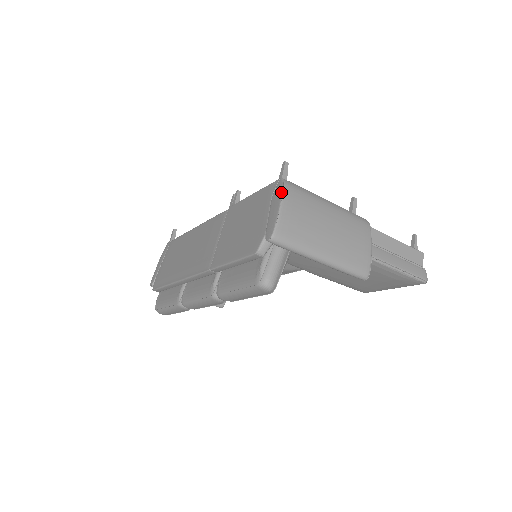
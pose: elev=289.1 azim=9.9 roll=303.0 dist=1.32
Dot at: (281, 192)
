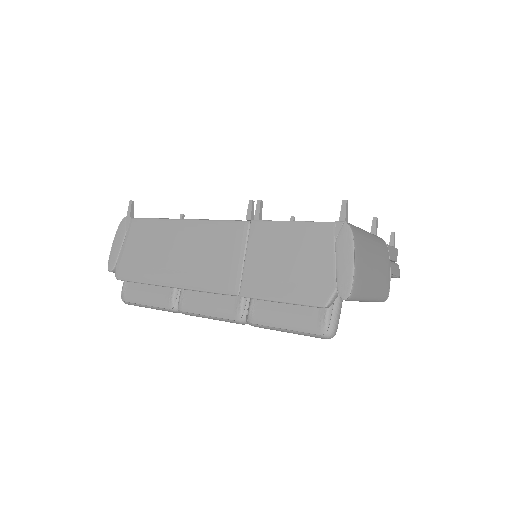
Dot at: (352, 243)
